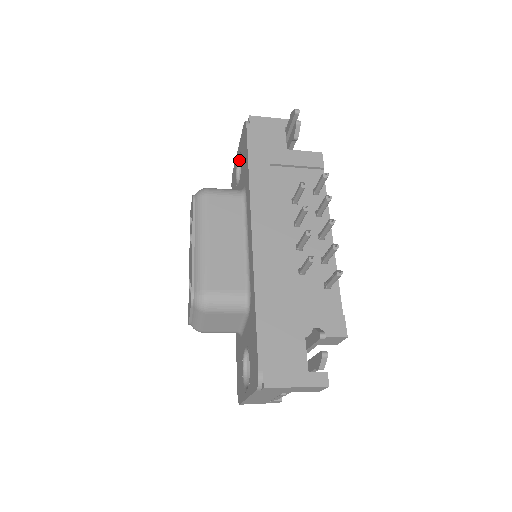
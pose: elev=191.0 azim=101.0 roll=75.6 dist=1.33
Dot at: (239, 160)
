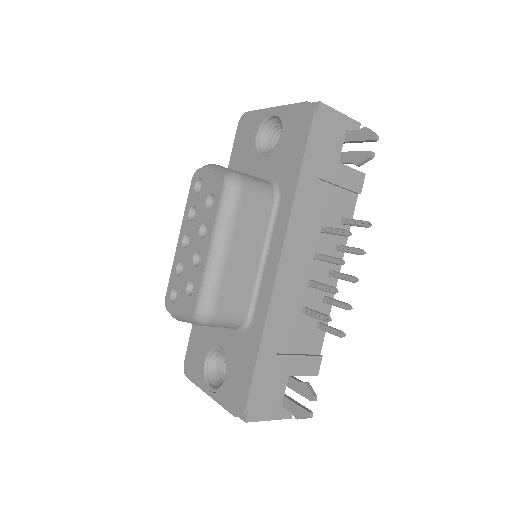
Dot at: (270, 119)
